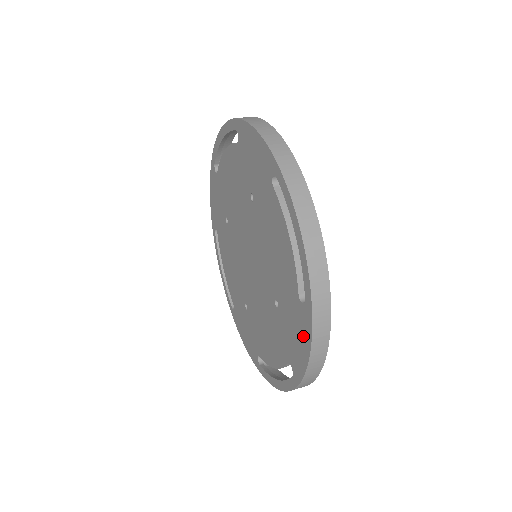
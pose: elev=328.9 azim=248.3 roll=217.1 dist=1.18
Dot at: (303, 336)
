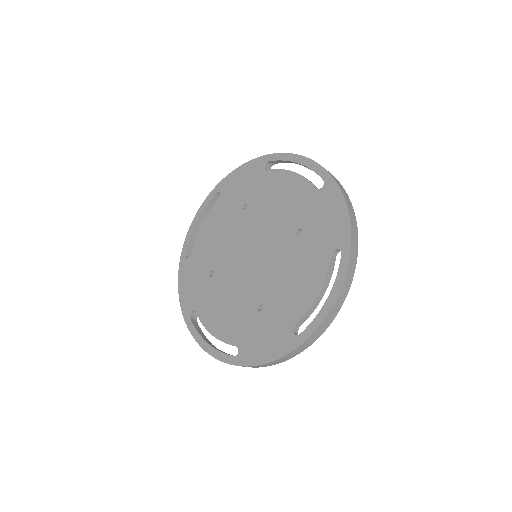
Dot at: (334, 204)
